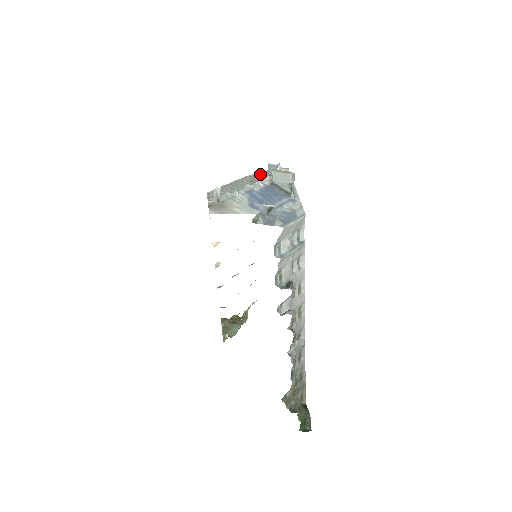
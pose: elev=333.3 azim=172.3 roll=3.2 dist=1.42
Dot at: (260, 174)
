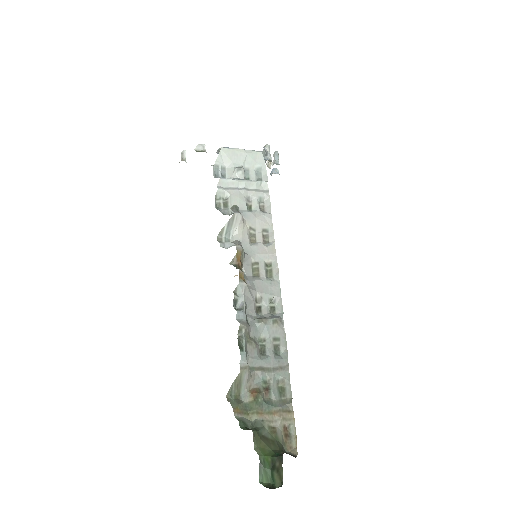
Dot at: occluded
